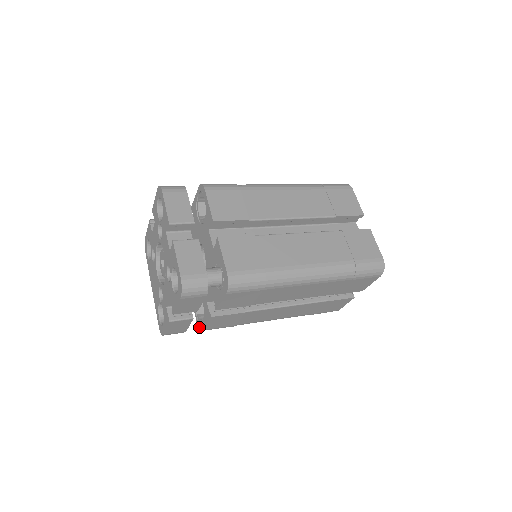
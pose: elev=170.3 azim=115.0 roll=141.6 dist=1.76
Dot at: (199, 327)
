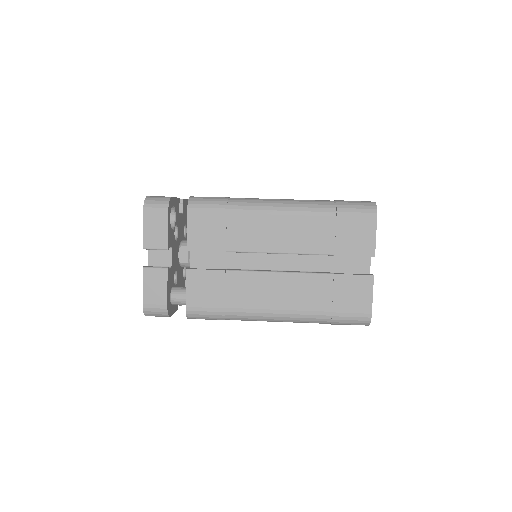
Dot at: occluded
